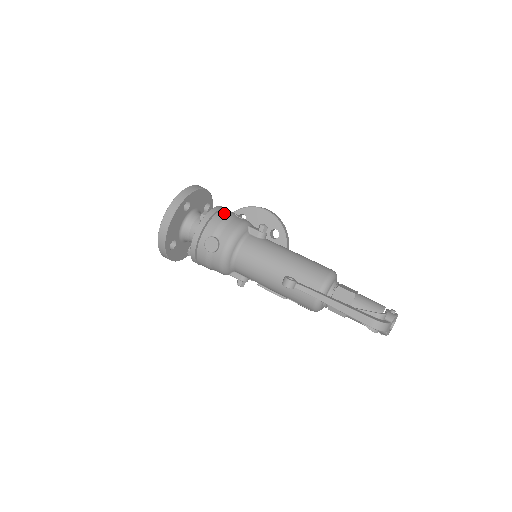
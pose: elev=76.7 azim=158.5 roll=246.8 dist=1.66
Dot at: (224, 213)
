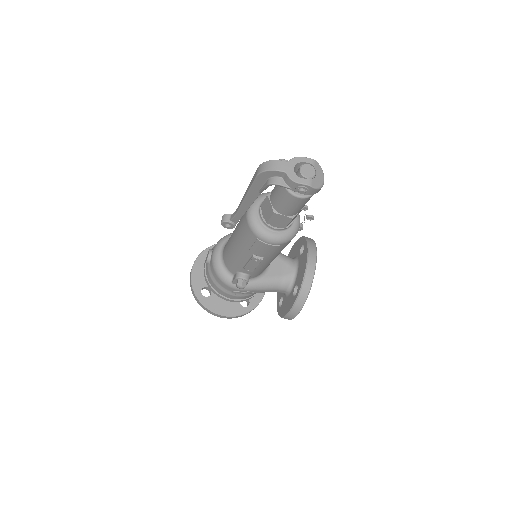
Dot at: occluded
